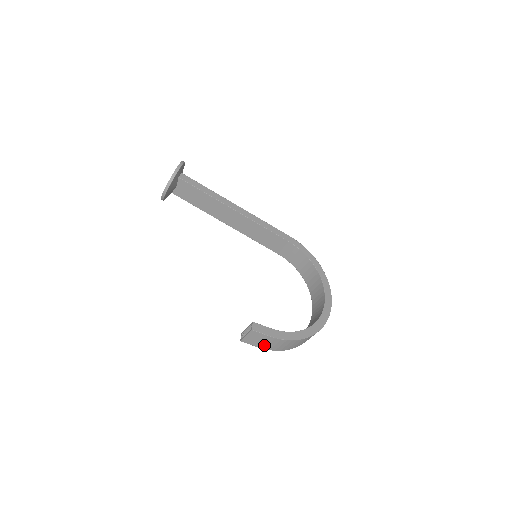
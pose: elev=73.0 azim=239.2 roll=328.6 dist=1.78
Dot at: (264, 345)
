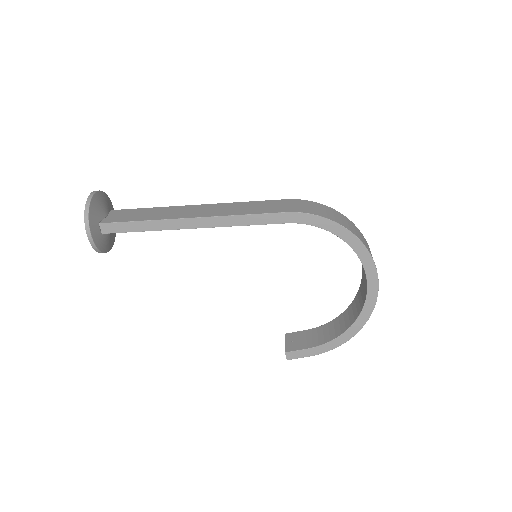
Dot at: occluded
